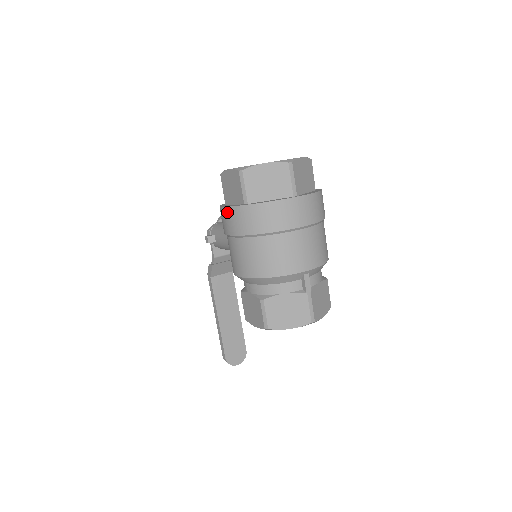
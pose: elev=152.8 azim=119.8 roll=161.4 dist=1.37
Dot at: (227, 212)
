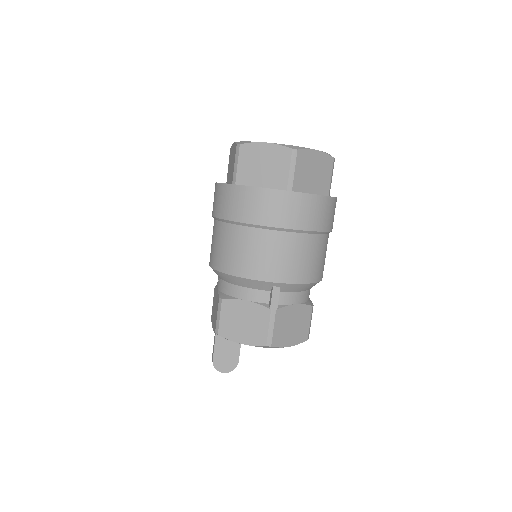
Dot at: (216, 189)
